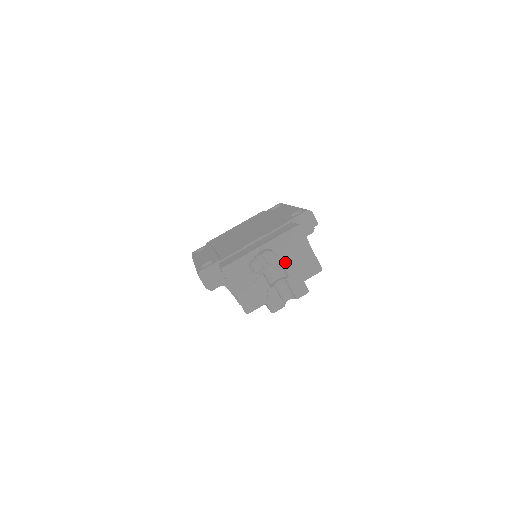
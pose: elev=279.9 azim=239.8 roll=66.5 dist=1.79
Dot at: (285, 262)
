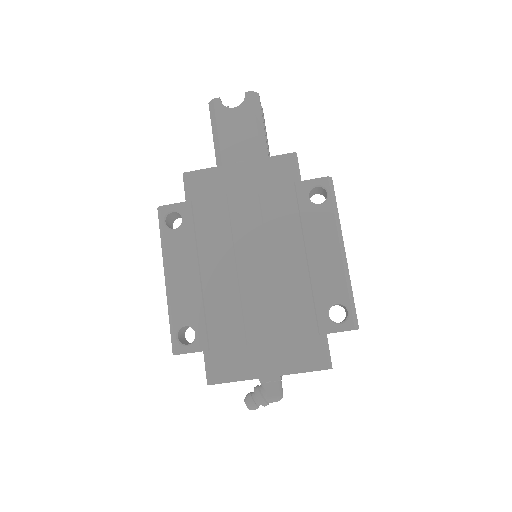
Dot at: occluded
